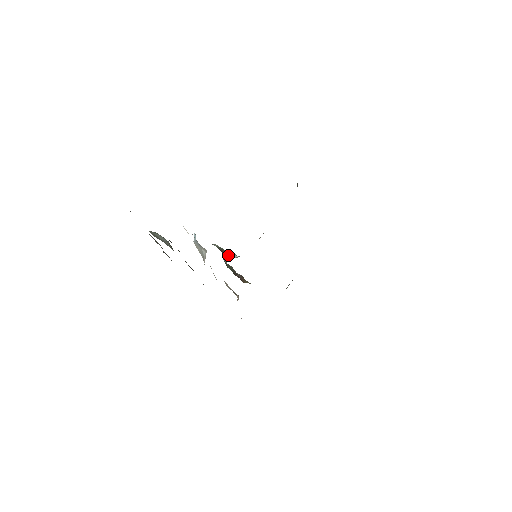
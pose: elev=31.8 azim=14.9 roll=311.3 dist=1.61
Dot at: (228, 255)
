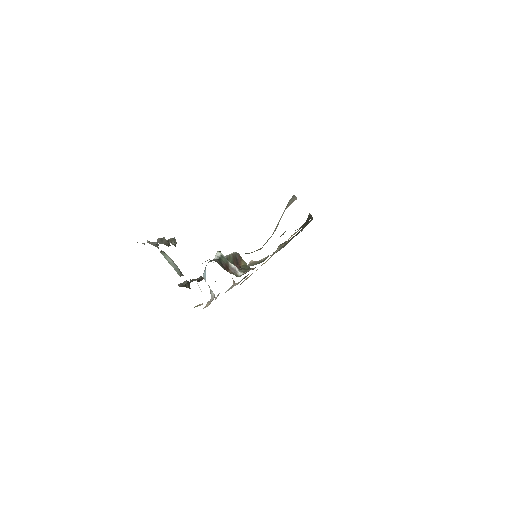
Dot at: (231, 271)
